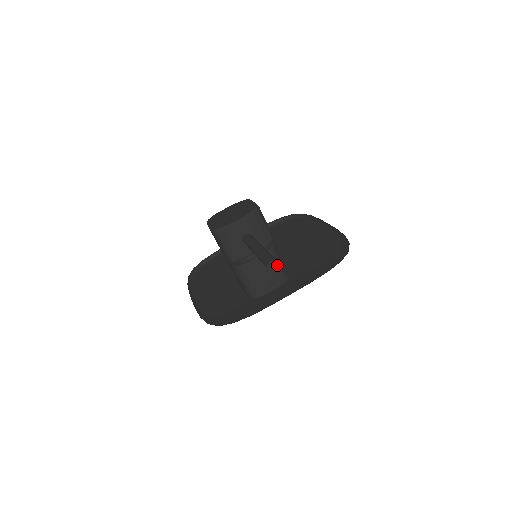
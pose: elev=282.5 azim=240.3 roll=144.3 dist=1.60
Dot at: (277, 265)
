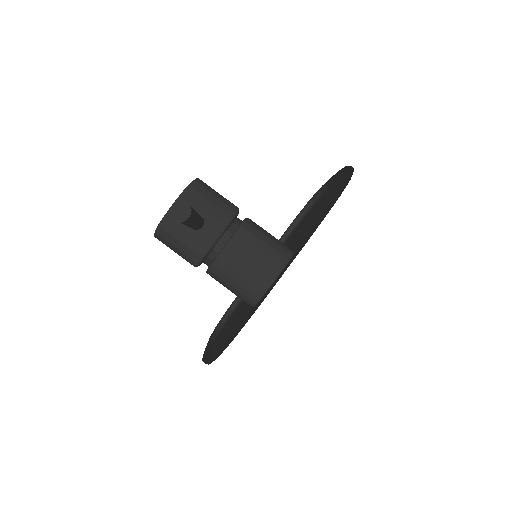
Dot at: (189, 210)
